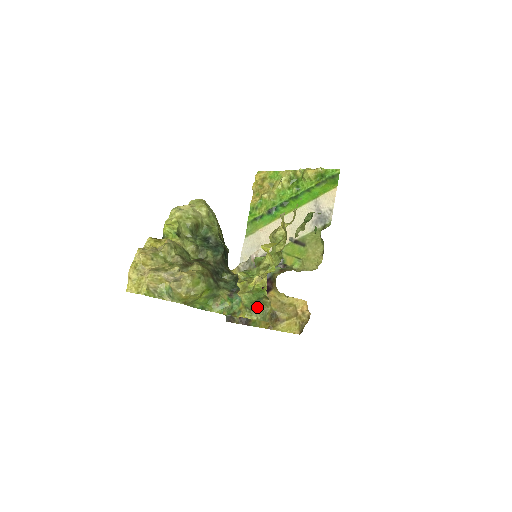
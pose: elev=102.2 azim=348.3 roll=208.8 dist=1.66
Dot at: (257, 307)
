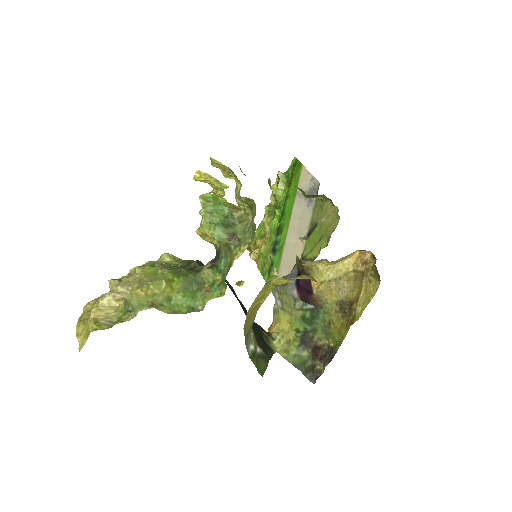
Dot at: (239, 234)
